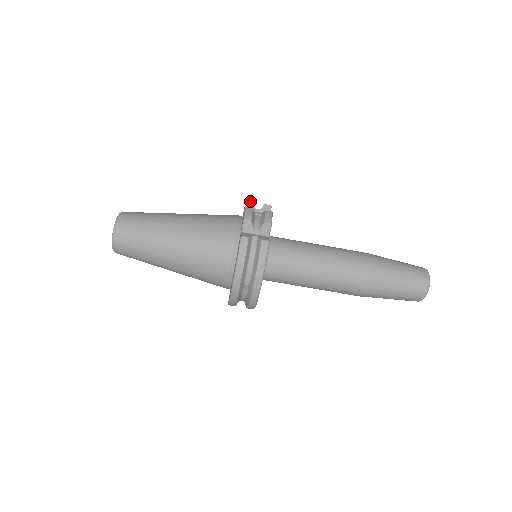
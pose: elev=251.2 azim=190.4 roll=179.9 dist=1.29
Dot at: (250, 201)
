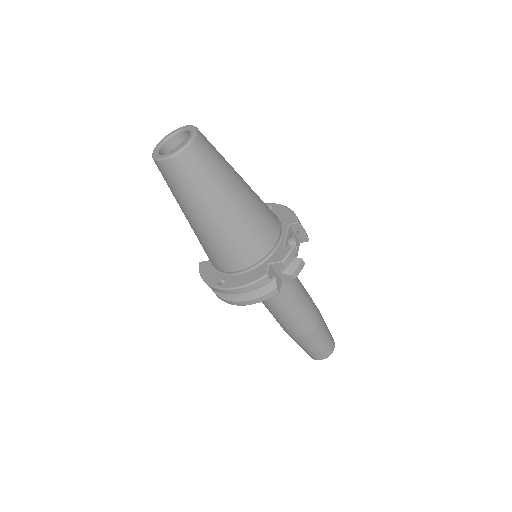
Dot at: occluded
